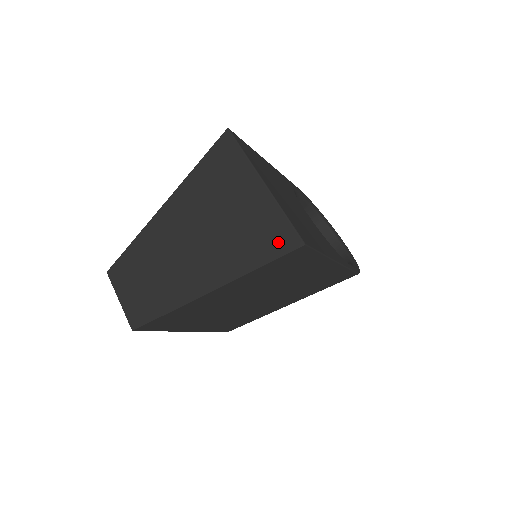
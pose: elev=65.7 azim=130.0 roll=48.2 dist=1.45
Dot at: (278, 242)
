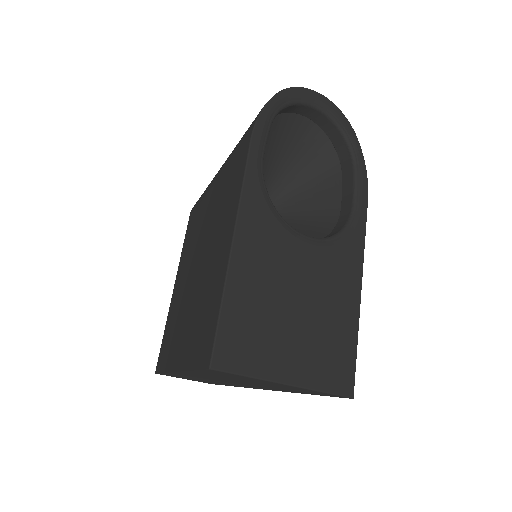
Dot at: (325, 395)
